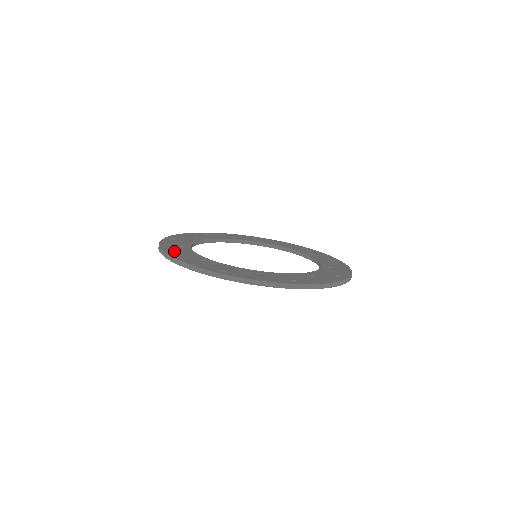
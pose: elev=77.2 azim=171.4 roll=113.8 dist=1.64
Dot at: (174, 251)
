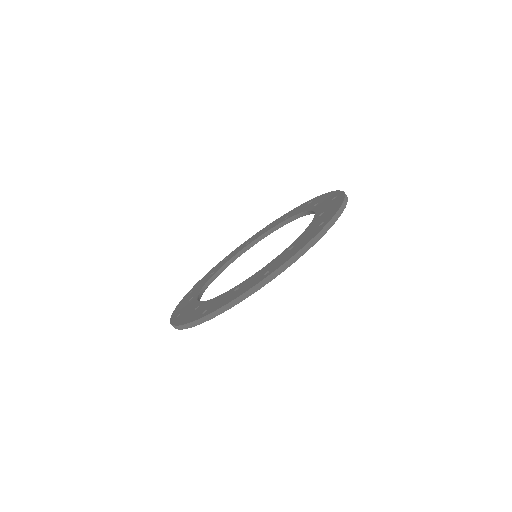
Dot at: (179, 313)
